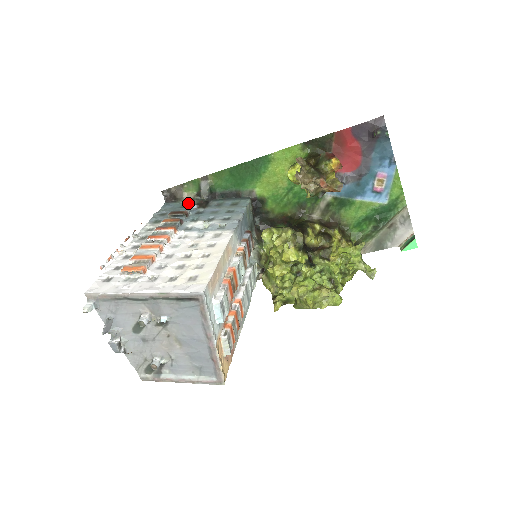
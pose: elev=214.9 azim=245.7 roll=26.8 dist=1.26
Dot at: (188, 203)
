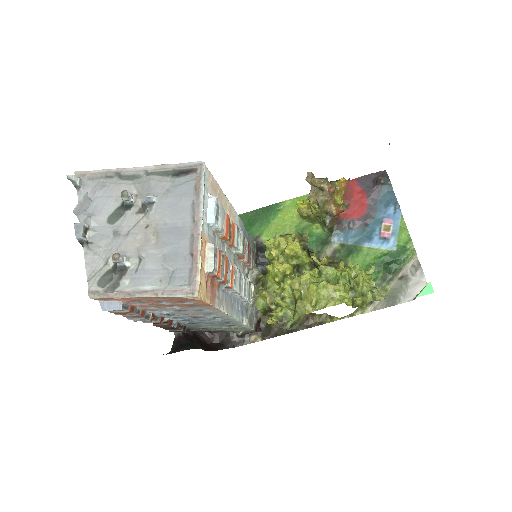
Dot at: occluded
